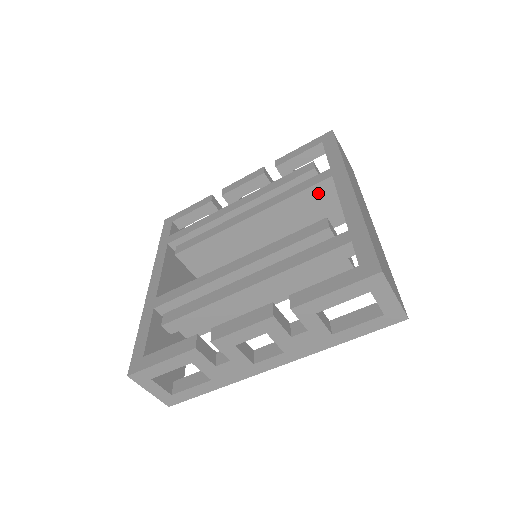
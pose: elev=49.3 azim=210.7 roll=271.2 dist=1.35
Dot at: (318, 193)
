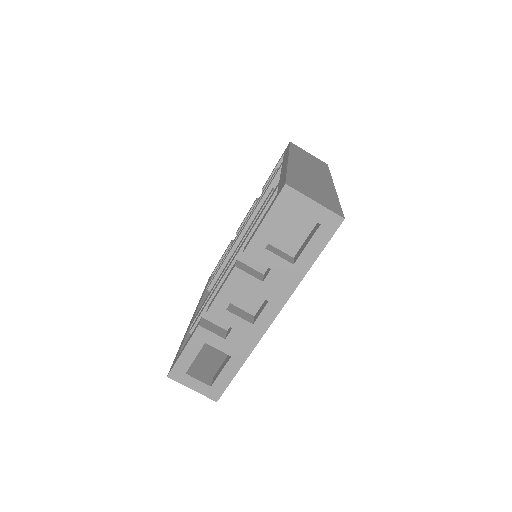
Dot at: occluded
